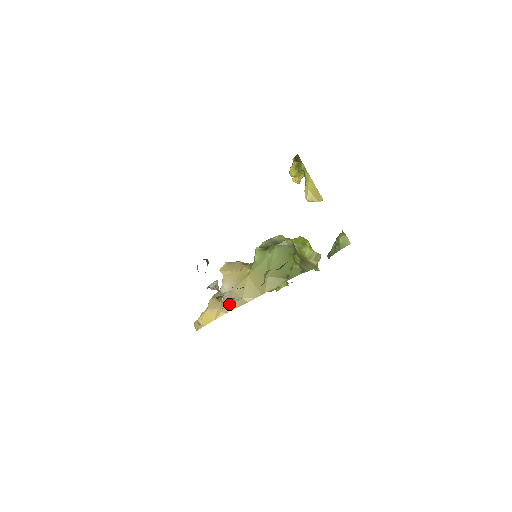
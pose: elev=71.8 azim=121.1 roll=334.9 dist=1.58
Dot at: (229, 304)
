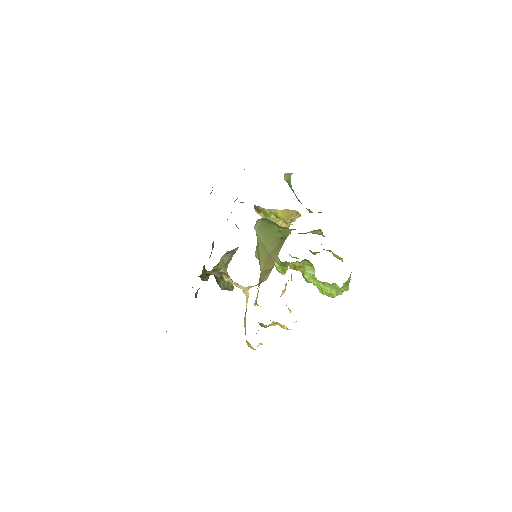
Dot at: (247, 287)
